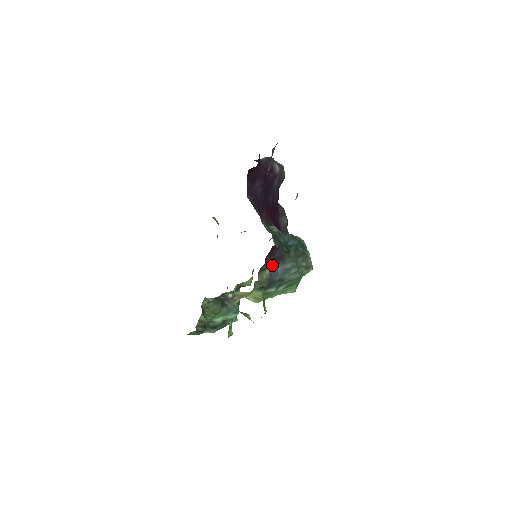
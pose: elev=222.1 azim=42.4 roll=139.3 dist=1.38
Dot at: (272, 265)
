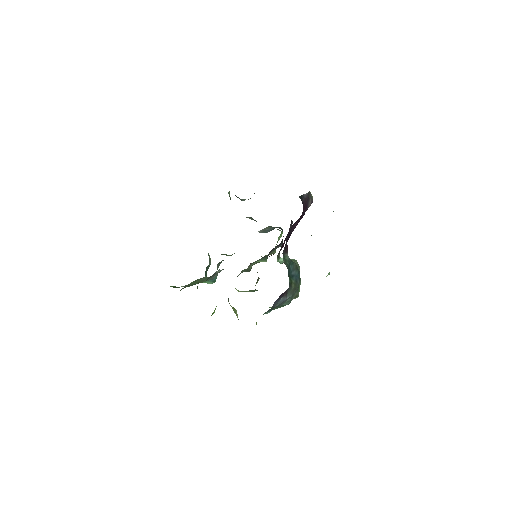
Dot at: (279, 297)
